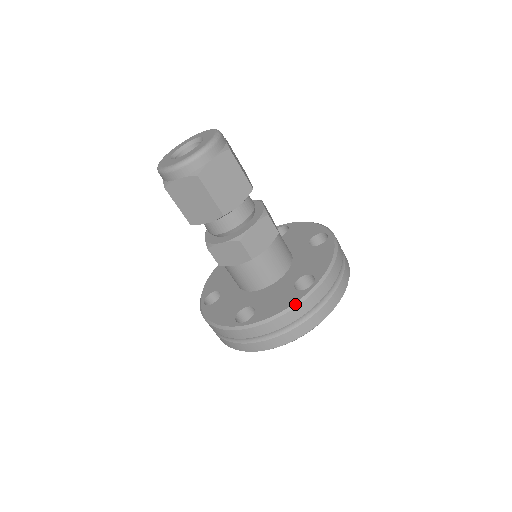
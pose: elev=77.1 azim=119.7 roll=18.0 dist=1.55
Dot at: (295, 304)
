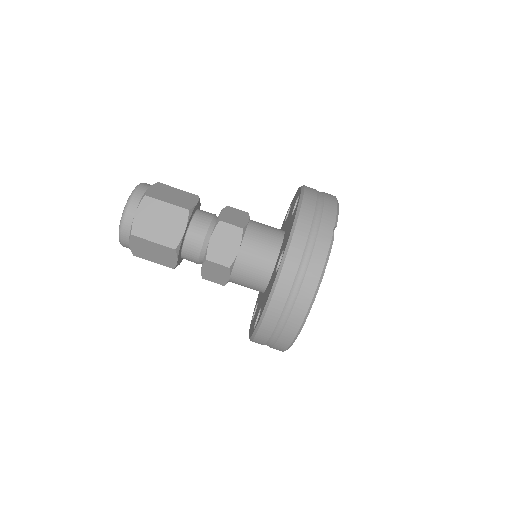
Dot at: (272, 290)
